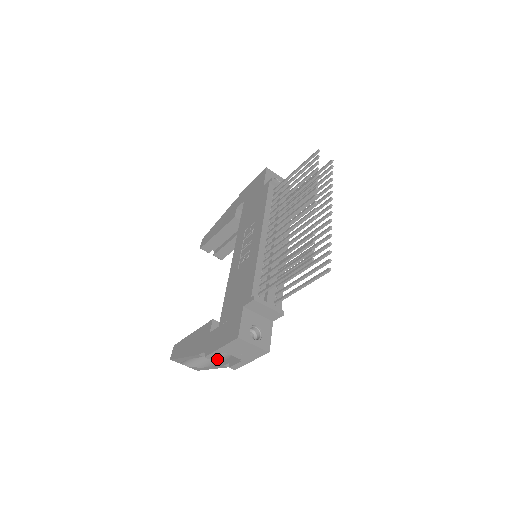
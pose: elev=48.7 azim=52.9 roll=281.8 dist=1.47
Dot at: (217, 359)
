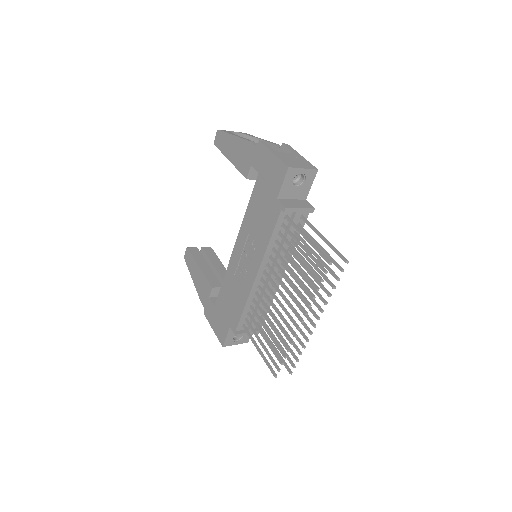
Dot at: occluded
